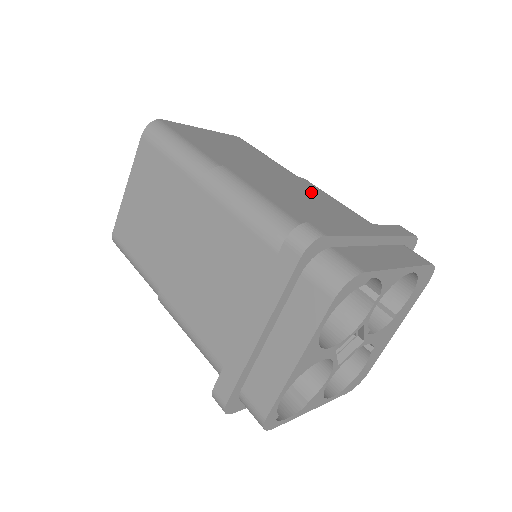
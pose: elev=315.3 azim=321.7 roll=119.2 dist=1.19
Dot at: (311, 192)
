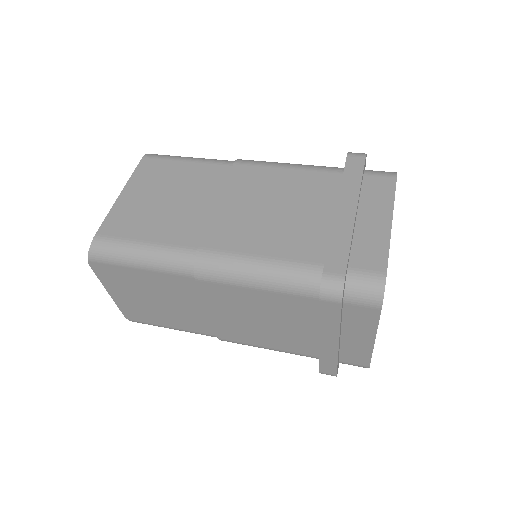
Dot at: occluded
